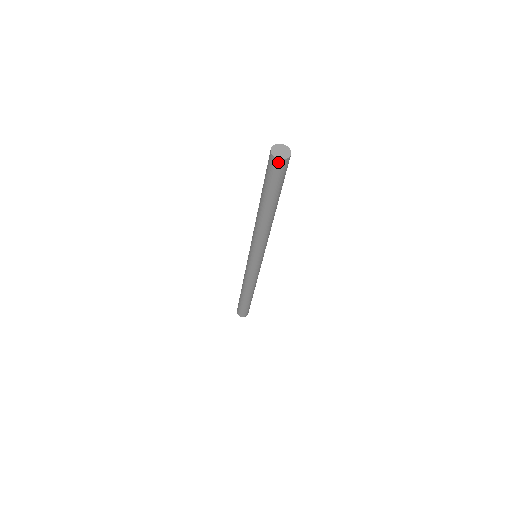
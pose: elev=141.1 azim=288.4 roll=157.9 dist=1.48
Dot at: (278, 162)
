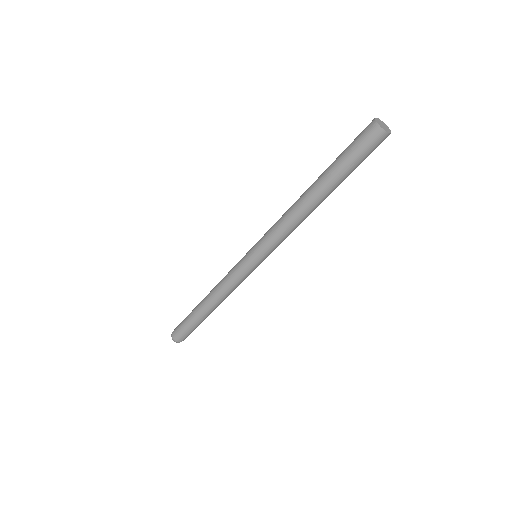
Dot at: (382, 135)
